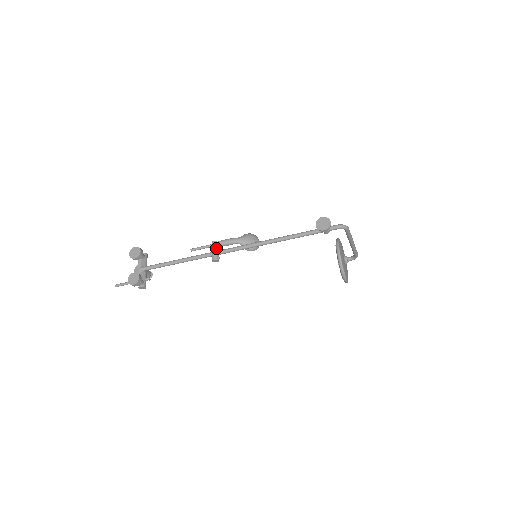
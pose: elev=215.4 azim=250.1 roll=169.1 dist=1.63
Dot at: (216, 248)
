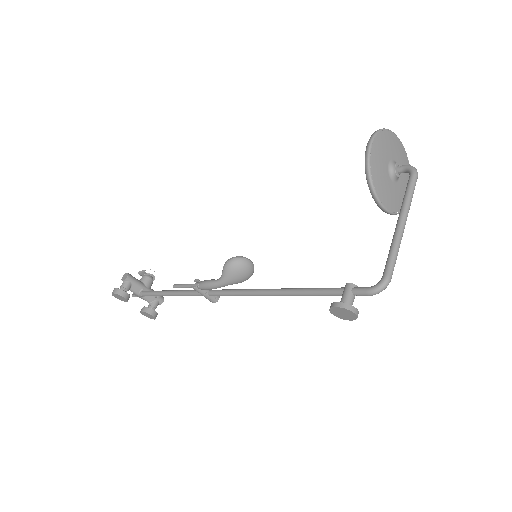
Dot at: (204, 293)
